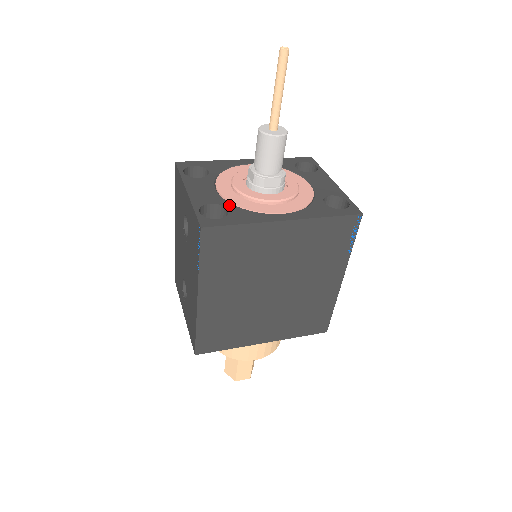
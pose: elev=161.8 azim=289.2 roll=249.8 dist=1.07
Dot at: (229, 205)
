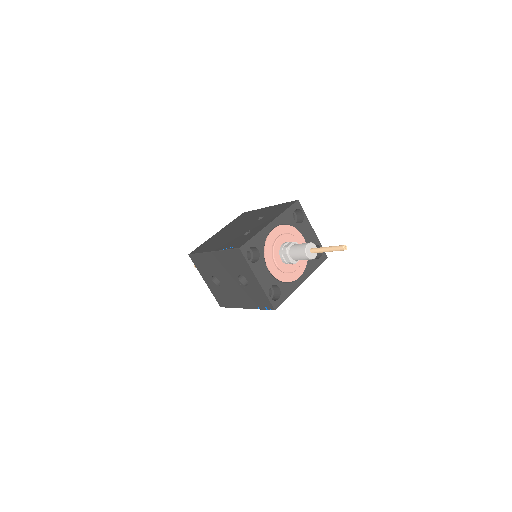
Dot at: (279, 283)
